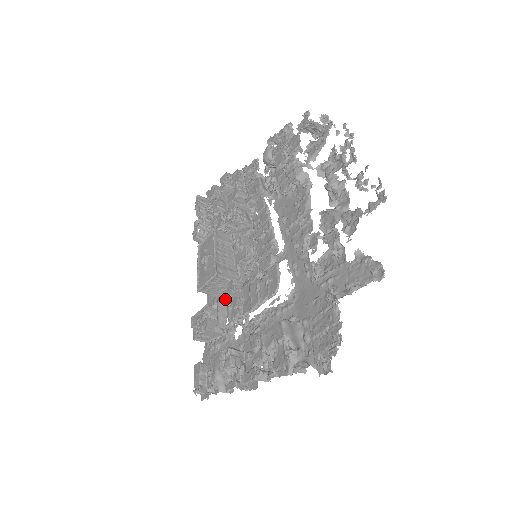
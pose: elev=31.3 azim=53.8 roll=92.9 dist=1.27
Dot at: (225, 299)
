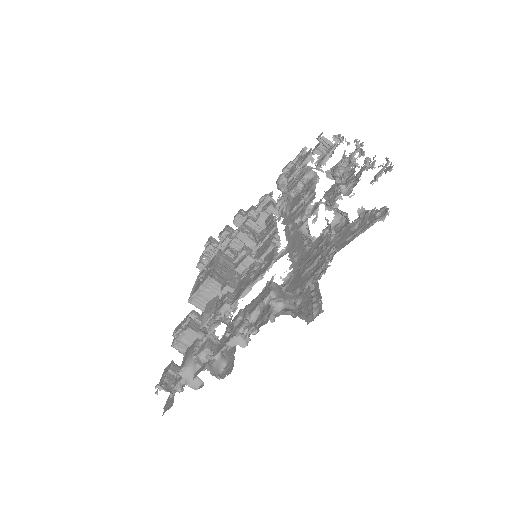
Dot at: (215, 300)
